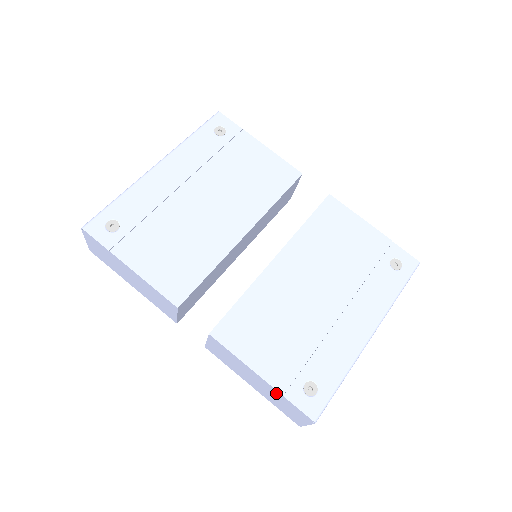
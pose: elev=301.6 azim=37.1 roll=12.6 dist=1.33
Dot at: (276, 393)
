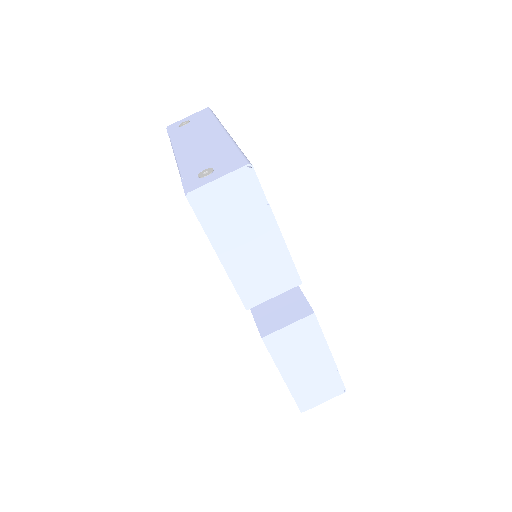
Dot at: (329, 371)
